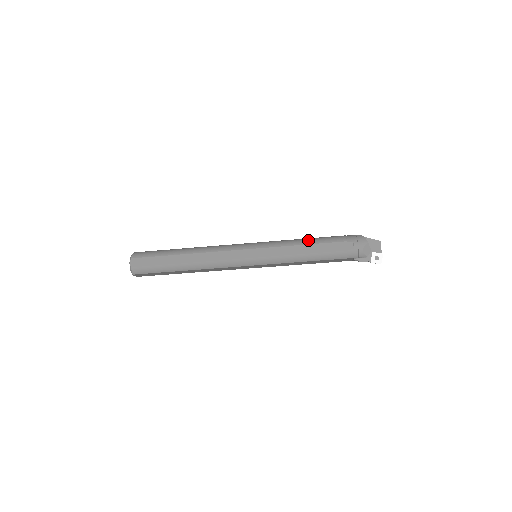
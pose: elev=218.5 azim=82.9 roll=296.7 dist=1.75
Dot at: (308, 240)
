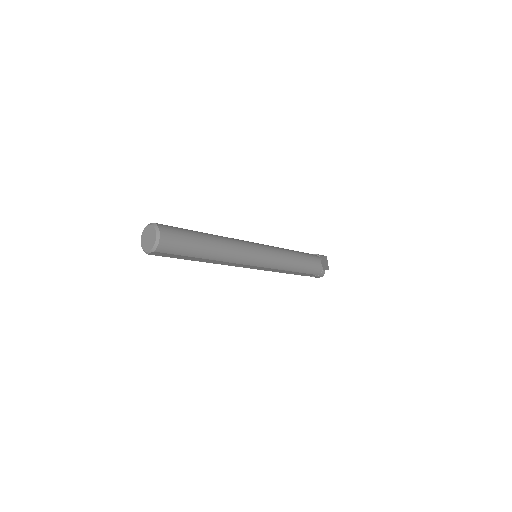
Dot at: (297, 268)
